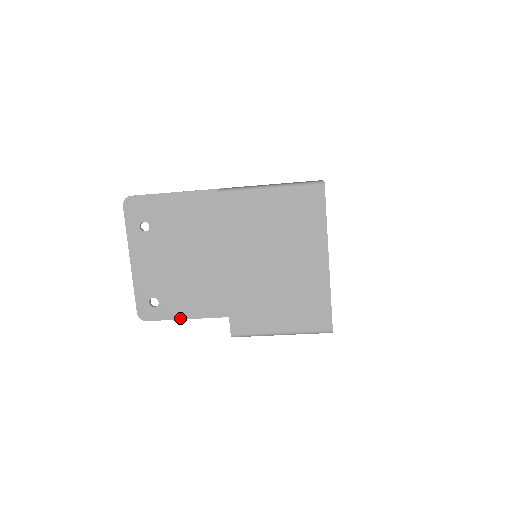
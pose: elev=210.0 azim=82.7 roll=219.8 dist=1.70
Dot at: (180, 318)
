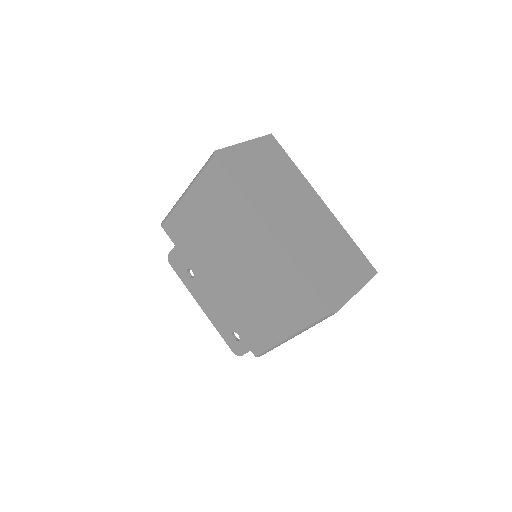
Dot at: occluded
